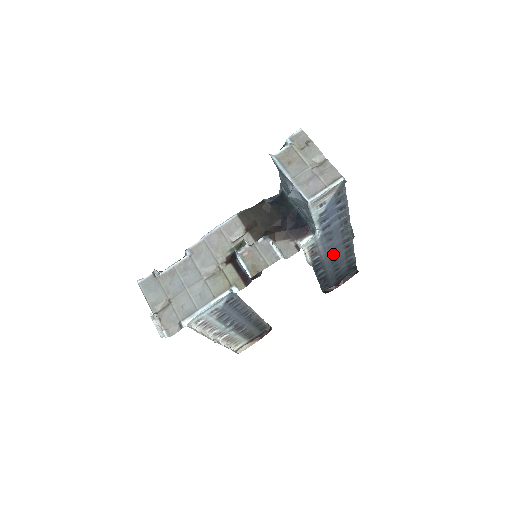
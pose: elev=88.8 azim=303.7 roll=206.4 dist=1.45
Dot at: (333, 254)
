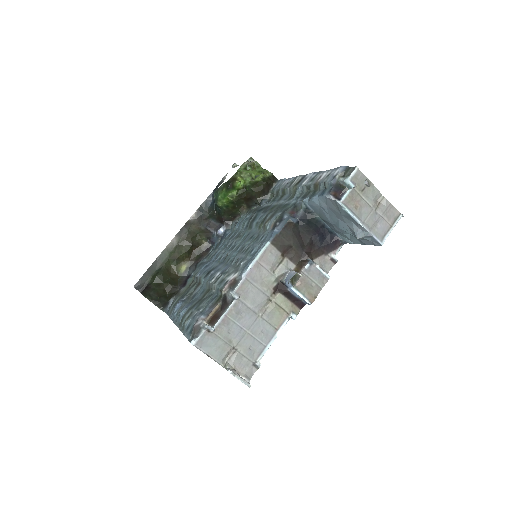
Dot at: occluded
